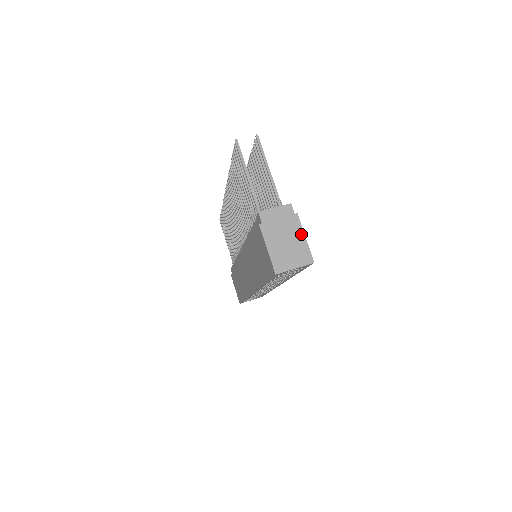
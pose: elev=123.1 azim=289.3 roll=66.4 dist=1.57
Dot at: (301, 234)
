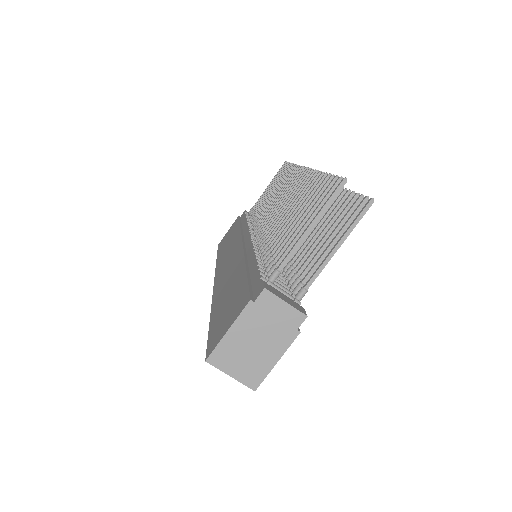
Dot at: (278, 354)
